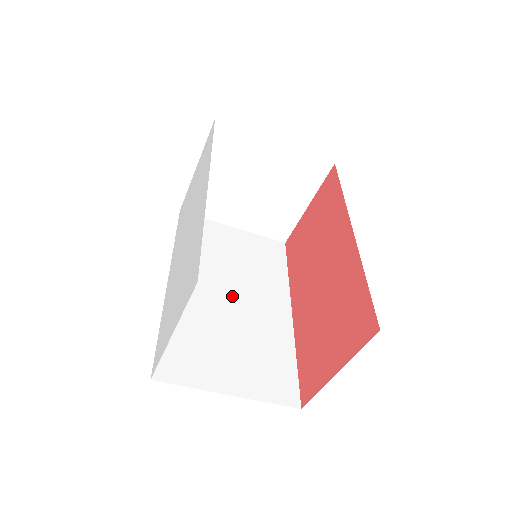
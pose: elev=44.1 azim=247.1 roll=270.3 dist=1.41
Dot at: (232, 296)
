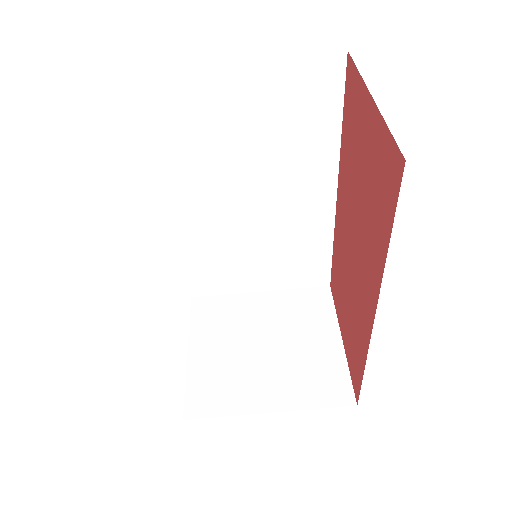
Dot at: occluded
